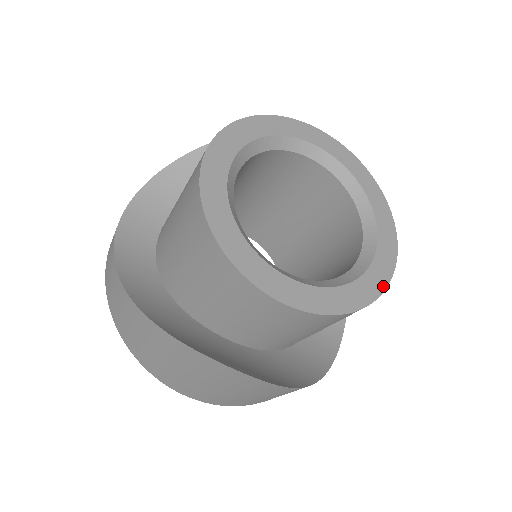
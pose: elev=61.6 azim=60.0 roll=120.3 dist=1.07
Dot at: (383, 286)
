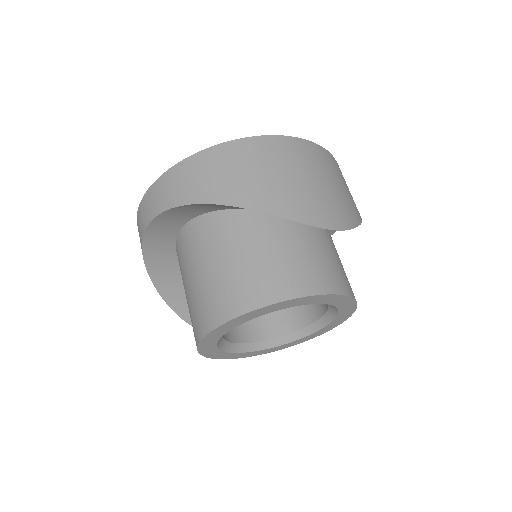
Dot at: occluded
